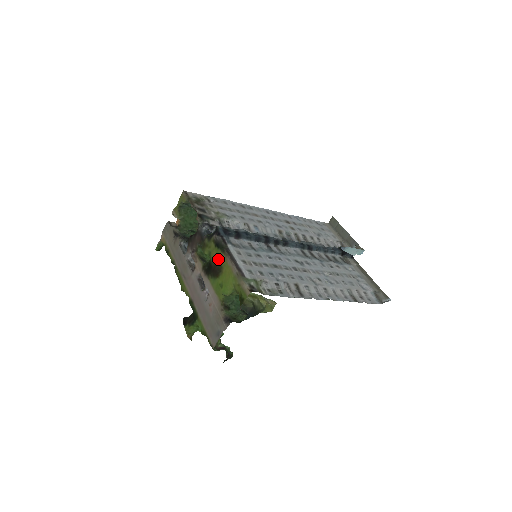
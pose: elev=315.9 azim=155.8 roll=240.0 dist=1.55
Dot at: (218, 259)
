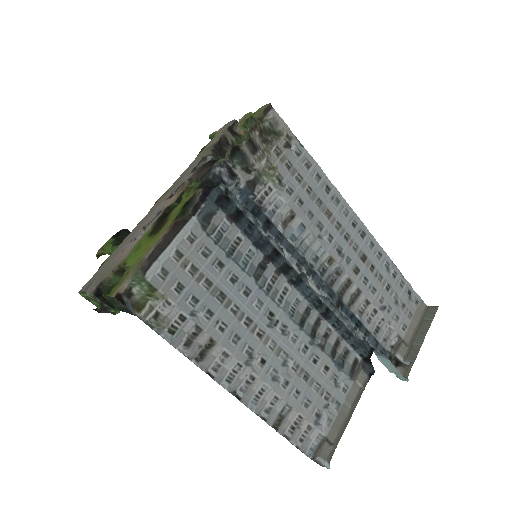
Dot at: (170, 219)
